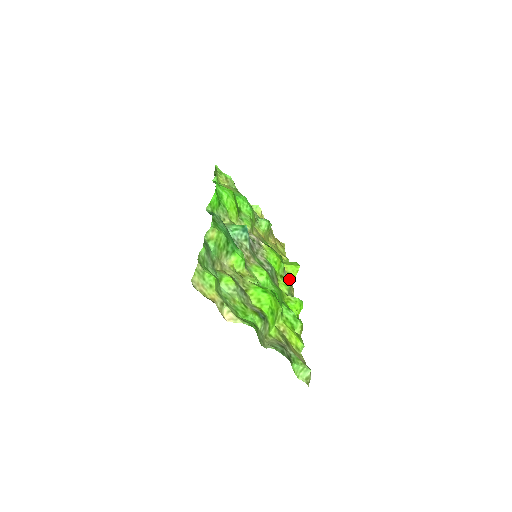
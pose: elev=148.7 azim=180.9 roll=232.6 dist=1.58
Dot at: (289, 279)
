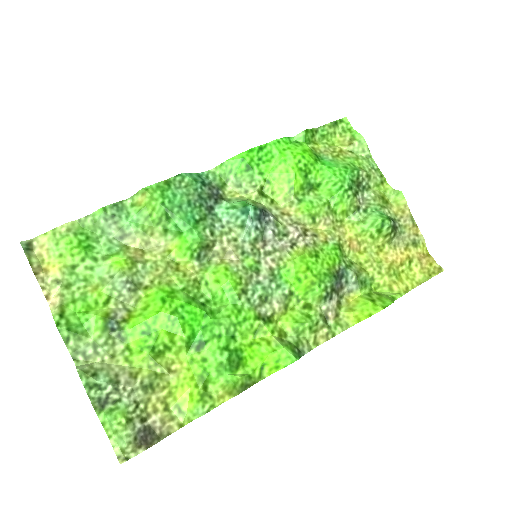
Dot at: (341, 320)
